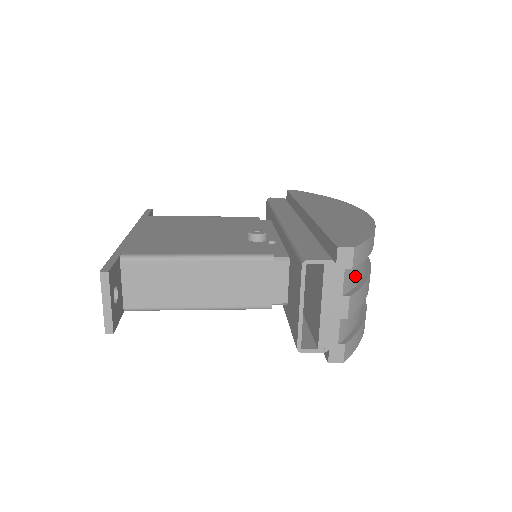
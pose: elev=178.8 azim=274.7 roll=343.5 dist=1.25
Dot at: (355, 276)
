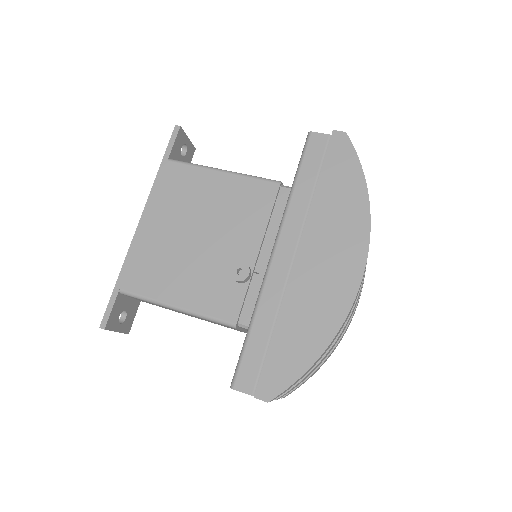
Dot at: occluded
